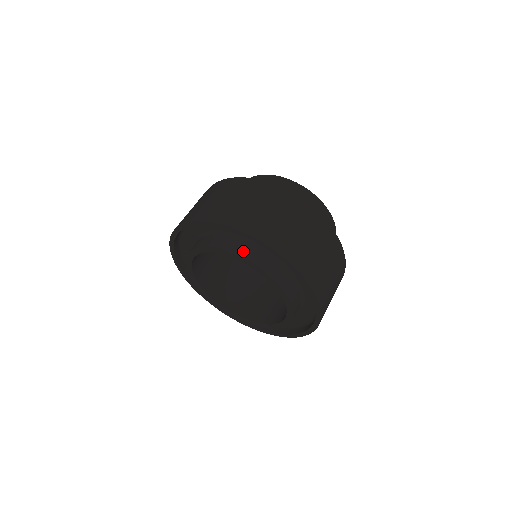
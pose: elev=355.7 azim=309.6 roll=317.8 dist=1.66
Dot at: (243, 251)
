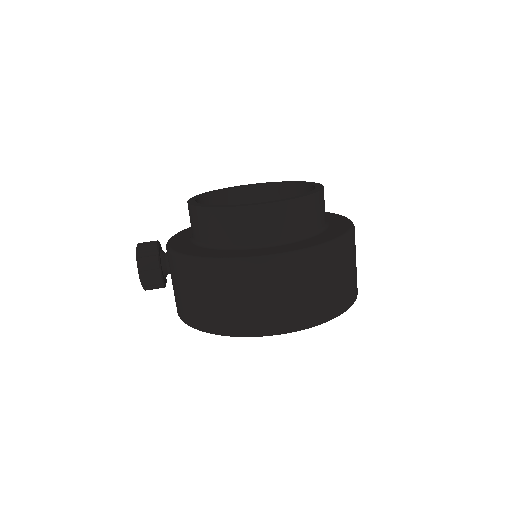
Dot at: occluded
